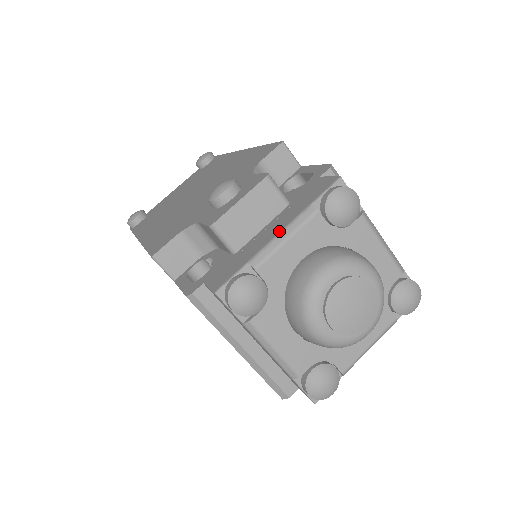
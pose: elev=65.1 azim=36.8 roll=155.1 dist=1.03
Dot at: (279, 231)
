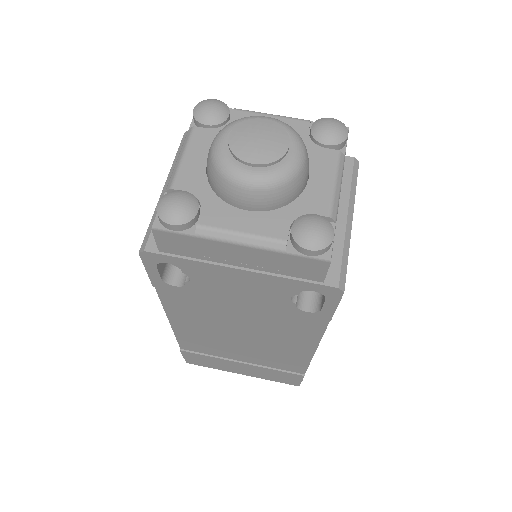
Dot at: occluded
